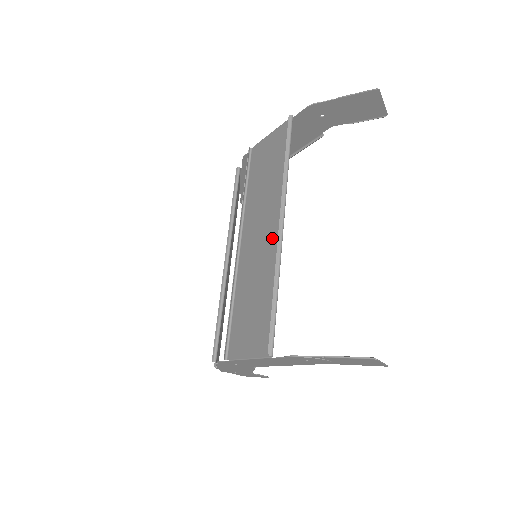
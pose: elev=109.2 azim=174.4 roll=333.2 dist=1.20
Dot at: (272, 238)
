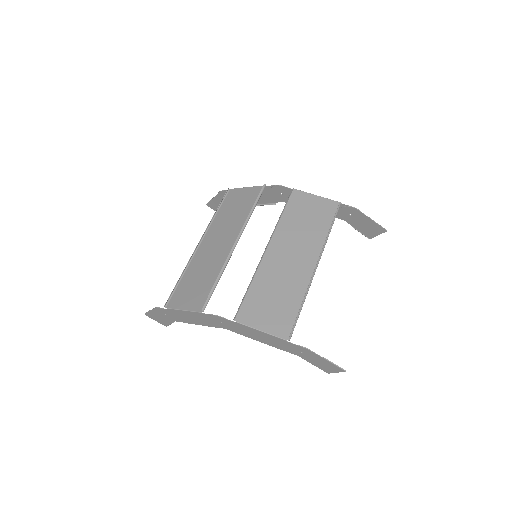
Dot at: (304, 267)
